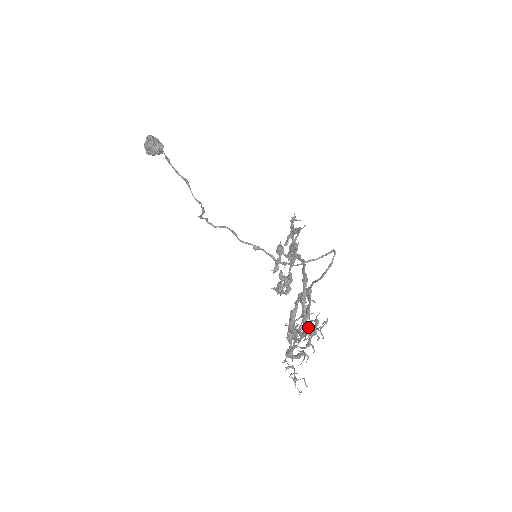
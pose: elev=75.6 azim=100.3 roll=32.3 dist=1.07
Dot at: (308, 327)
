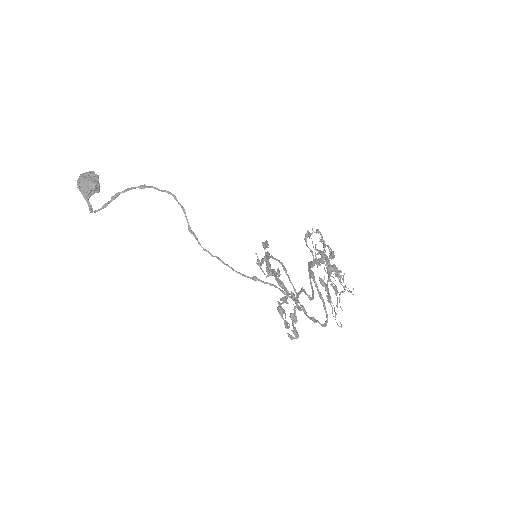
Dot at: (328, 260)
